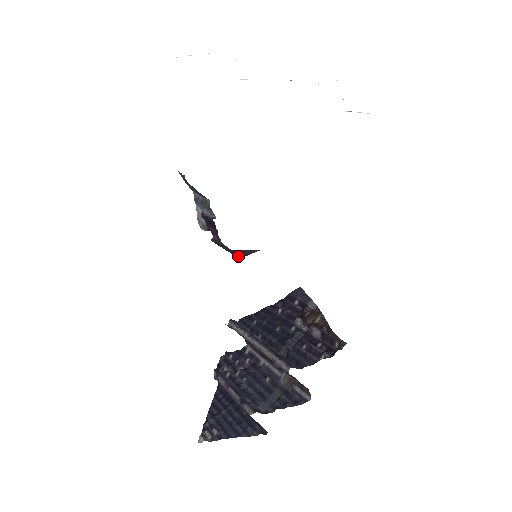
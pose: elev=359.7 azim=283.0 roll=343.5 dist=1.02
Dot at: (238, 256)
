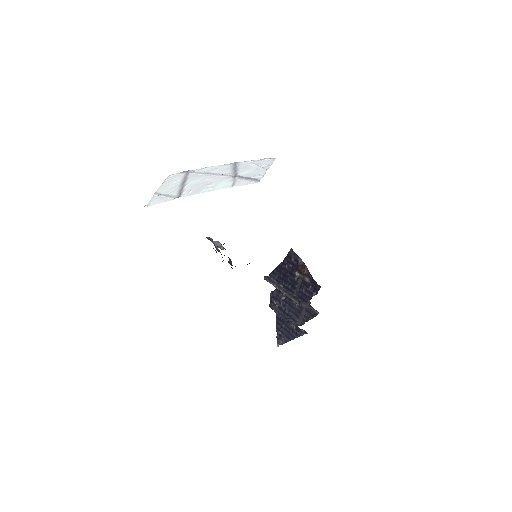
Dot at: occluded
